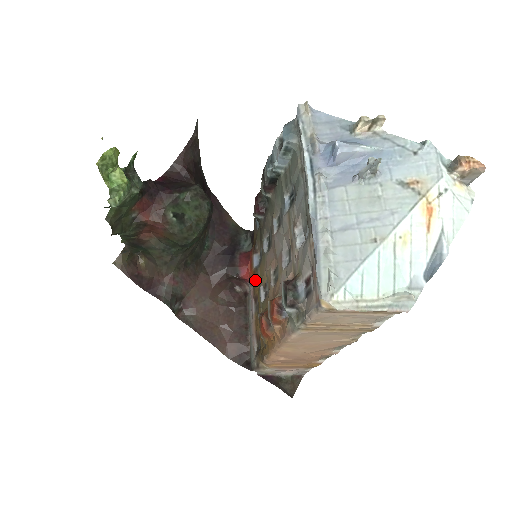
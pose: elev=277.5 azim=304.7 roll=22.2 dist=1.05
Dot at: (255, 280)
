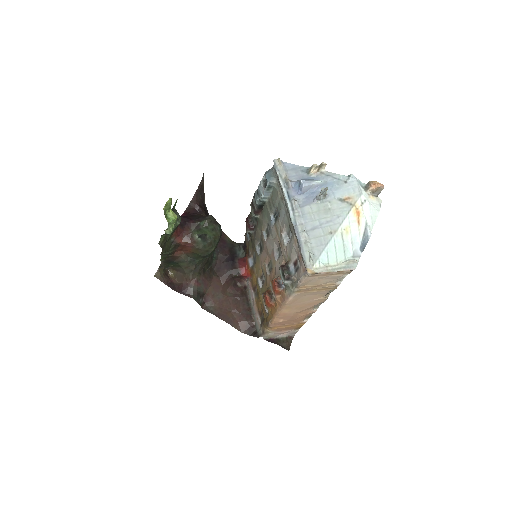
Dot at: (252, 275)
